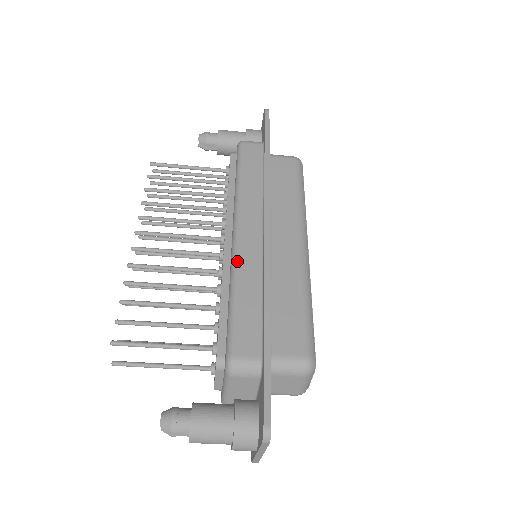
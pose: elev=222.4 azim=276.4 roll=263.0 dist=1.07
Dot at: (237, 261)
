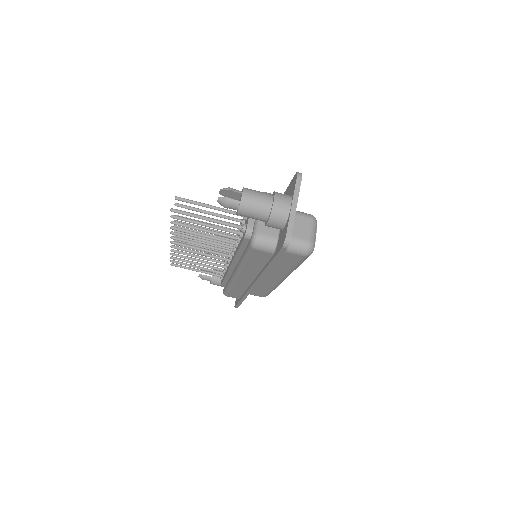
Dot at: occluded
